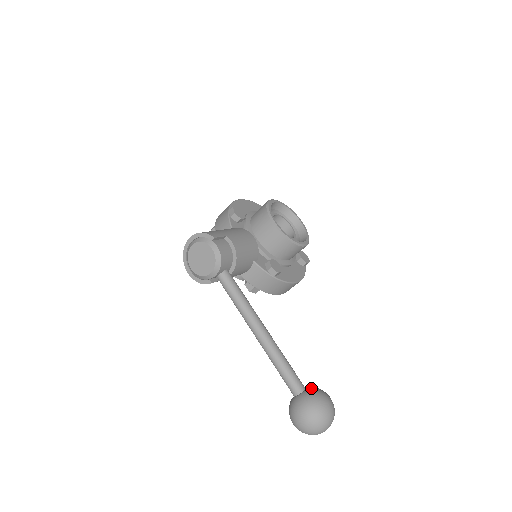
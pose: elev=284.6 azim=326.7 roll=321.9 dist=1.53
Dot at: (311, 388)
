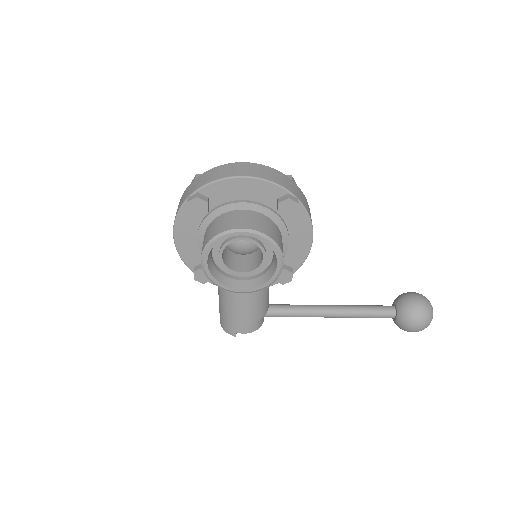
Dot at: (398, 320)
